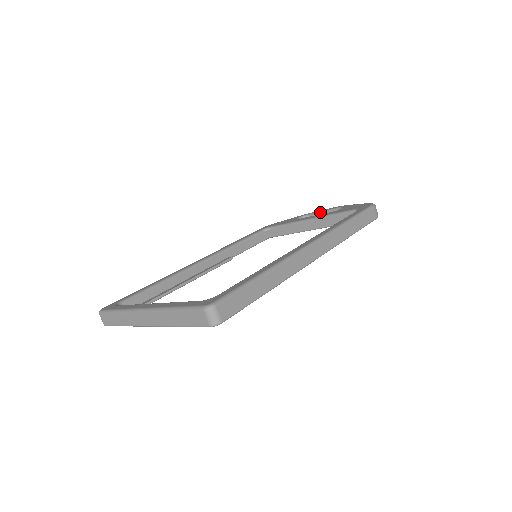
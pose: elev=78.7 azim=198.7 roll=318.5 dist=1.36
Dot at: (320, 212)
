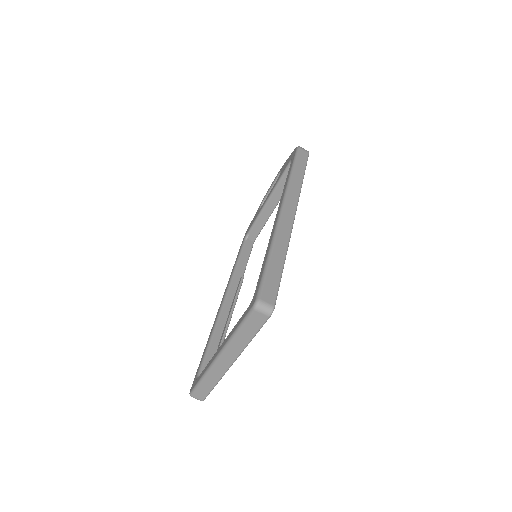
Dot at: (269, 190)
